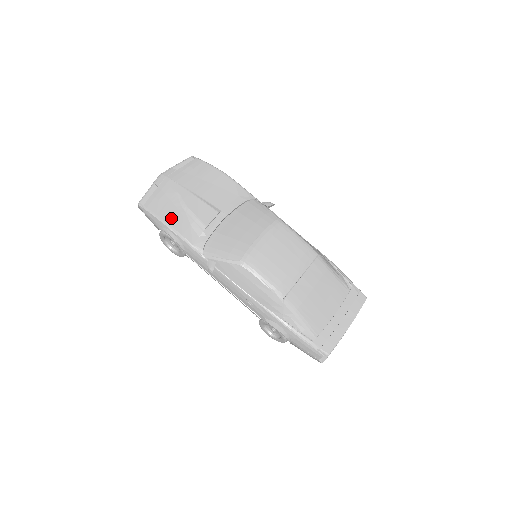
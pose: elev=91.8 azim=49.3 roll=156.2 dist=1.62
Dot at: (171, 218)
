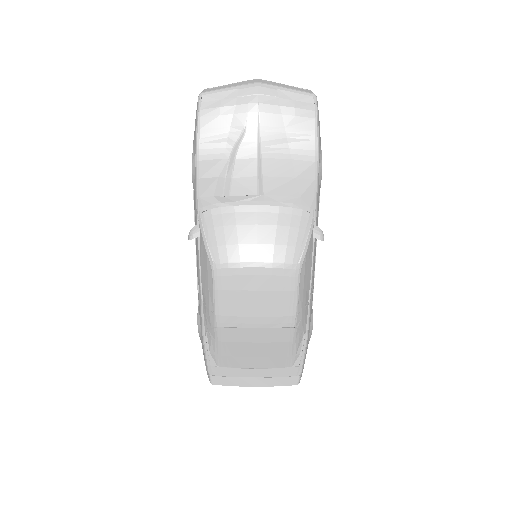
Dot at: (208, 149)
